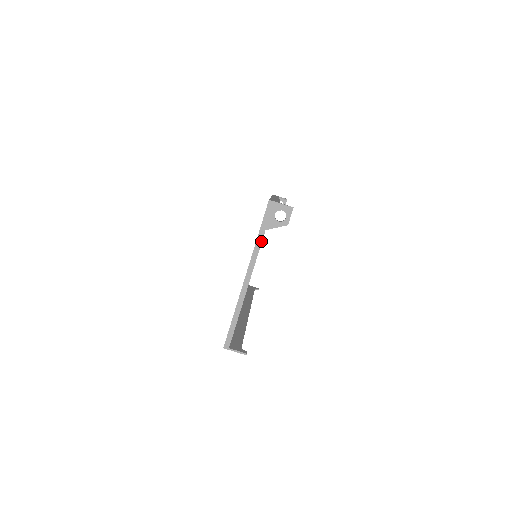
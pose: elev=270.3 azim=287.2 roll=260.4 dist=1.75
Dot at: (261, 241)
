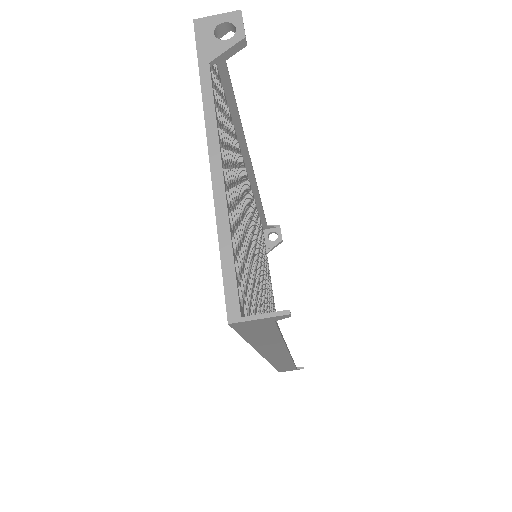
Dot at: (209, 82)
